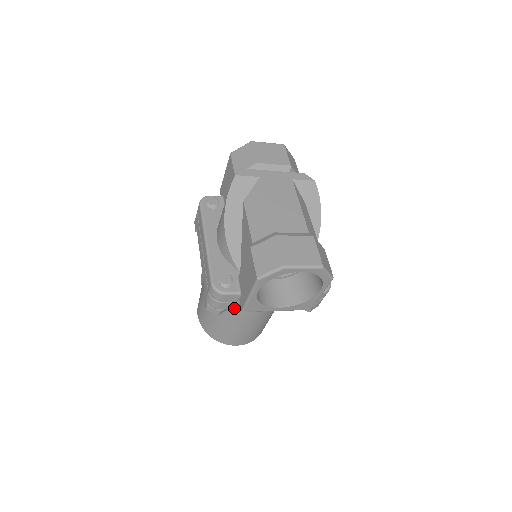
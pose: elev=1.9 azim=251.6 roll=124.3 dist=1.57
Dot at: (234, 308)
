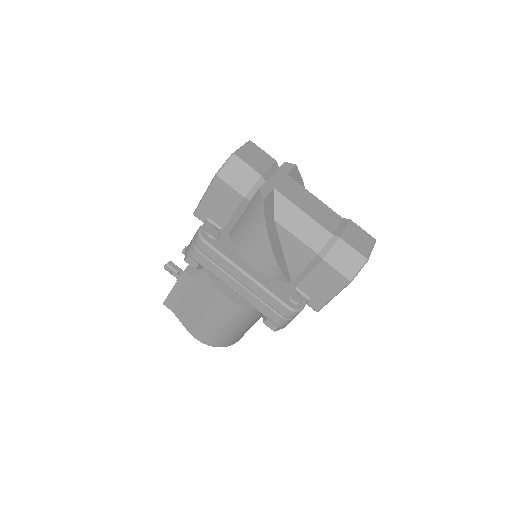
Dot at: occluded
